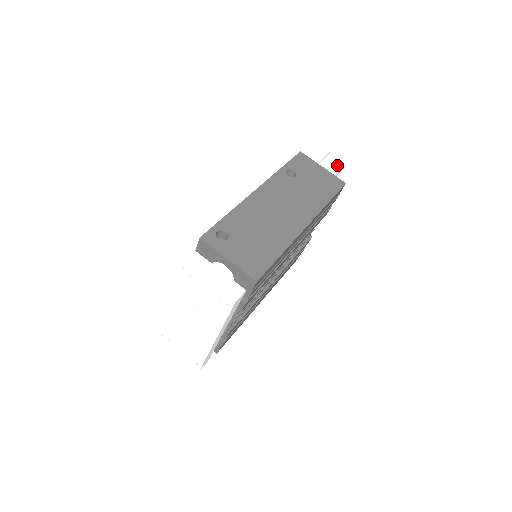
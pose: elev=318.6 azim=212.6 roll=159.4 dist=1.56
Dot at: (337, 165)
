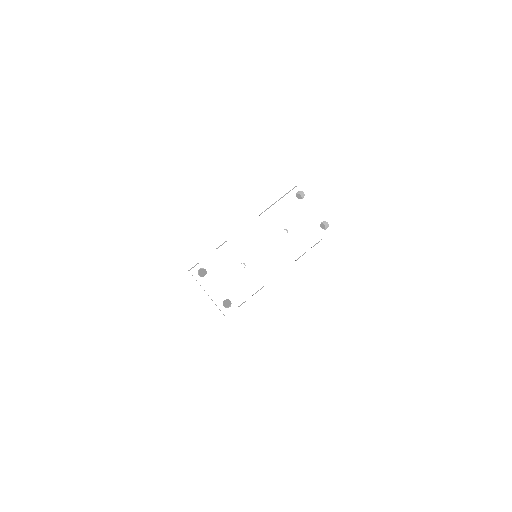
Dot at: occluded
